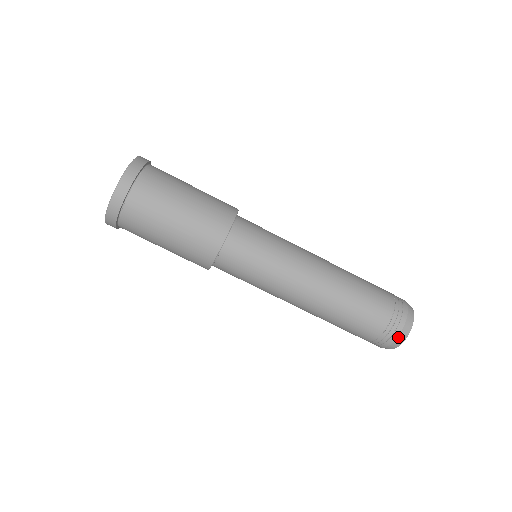
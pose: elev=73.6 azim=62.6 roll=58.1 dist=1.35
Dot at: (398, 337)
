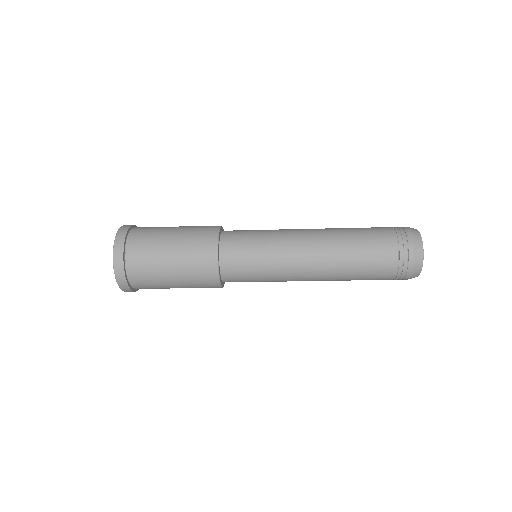
Dot at: occluded
